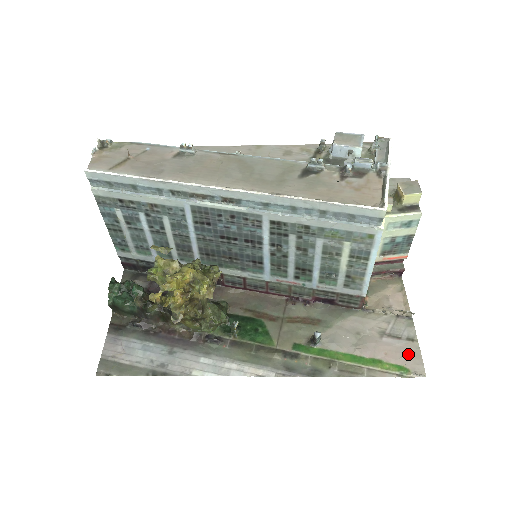
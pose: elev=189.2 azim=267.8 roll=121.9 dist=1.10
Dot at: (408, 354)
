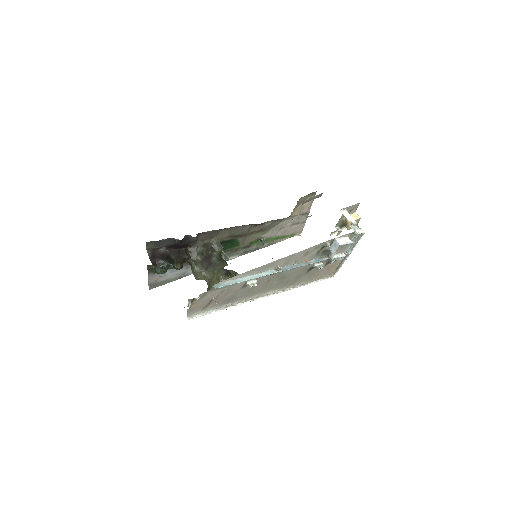
Dot at: (299, 229)
